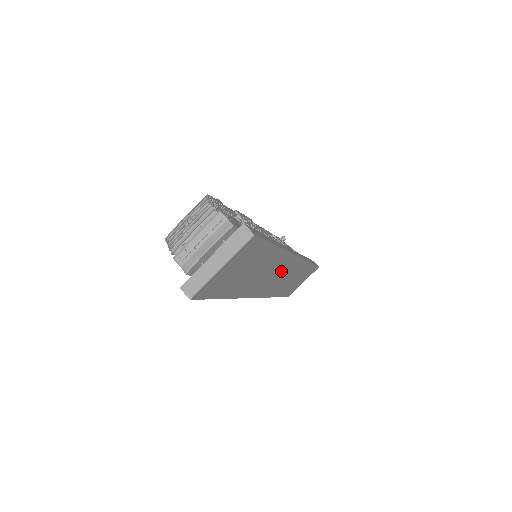
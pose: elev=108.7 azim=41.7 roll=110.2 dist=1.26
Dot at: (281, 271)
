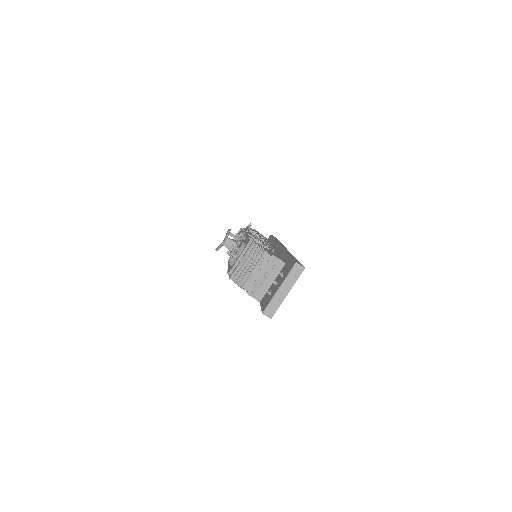
Dot at: occluded
